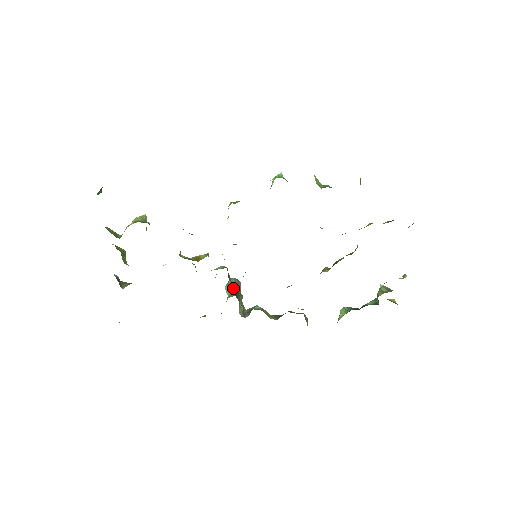
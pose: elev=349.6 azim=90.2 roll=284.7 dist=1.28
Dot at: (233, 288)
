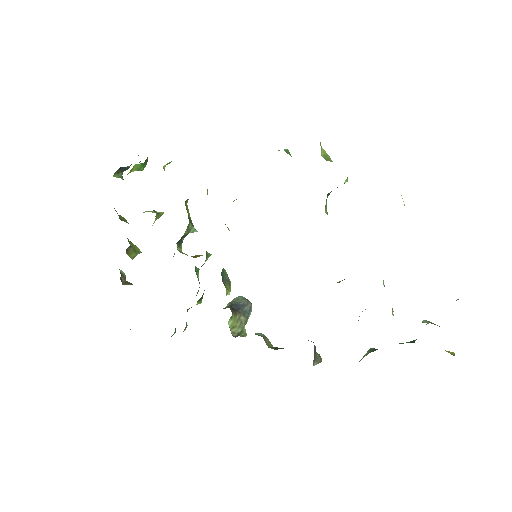
Dot at: (235, 303)
